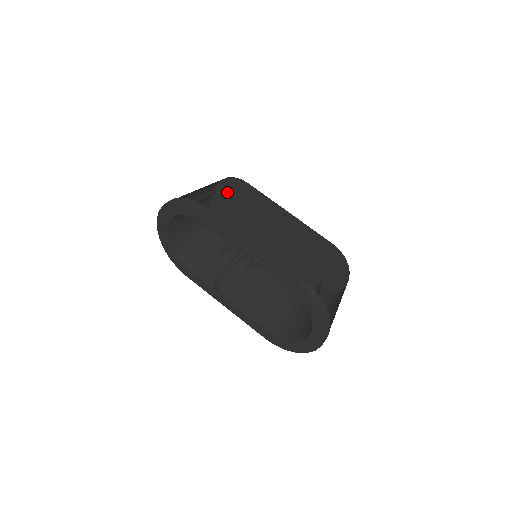
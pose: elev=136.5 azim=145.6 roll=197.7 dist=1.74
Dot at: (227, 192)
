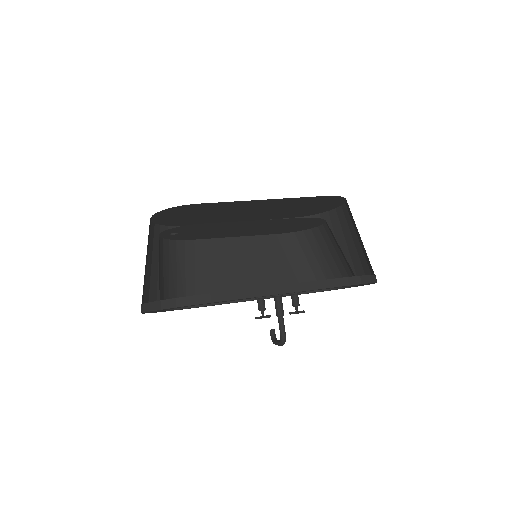
Dot at: (182, 227)
